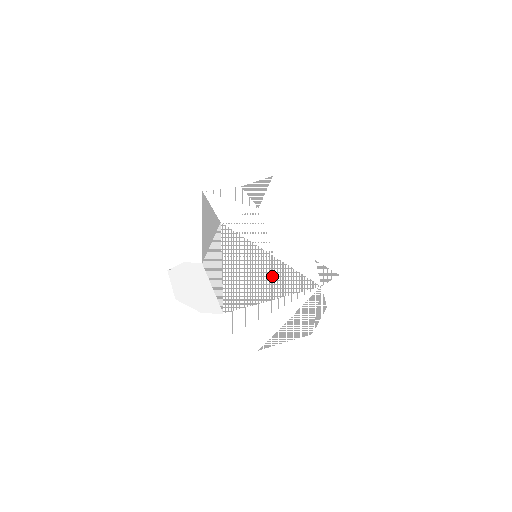
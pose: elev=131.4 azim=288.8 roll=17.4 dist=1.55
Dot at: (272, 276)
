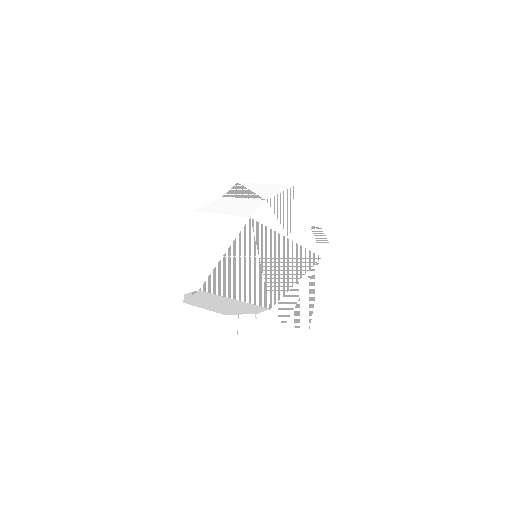
Dot at: (292, 259)
